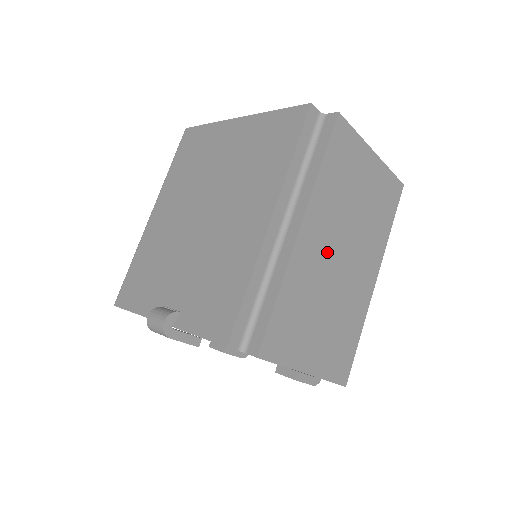
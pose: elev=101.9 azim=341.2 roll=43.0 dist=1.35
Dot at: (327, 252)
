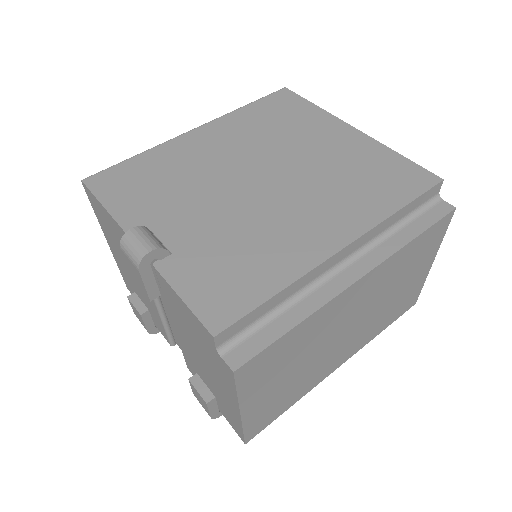
Dot at: (348, 316)
